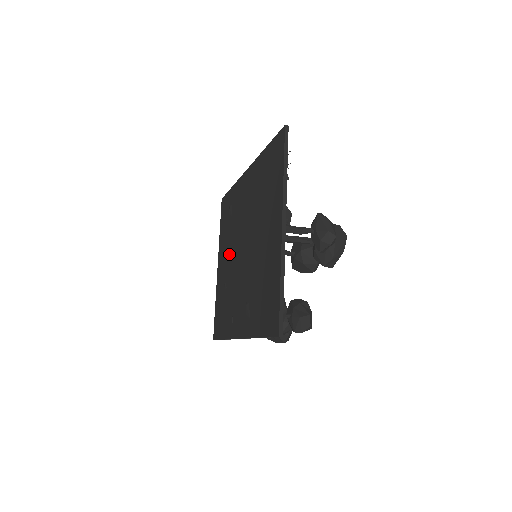
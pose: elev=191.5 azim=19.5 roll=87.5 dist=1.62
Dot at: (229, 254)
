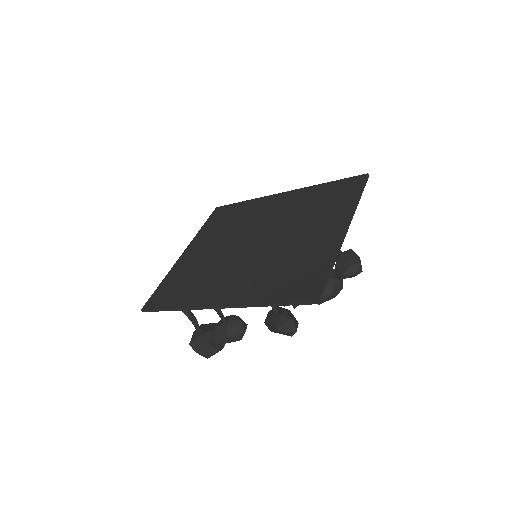
Dot at: (219, 244)
